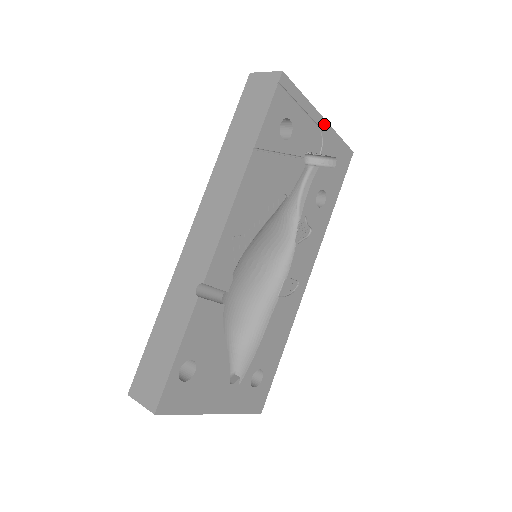
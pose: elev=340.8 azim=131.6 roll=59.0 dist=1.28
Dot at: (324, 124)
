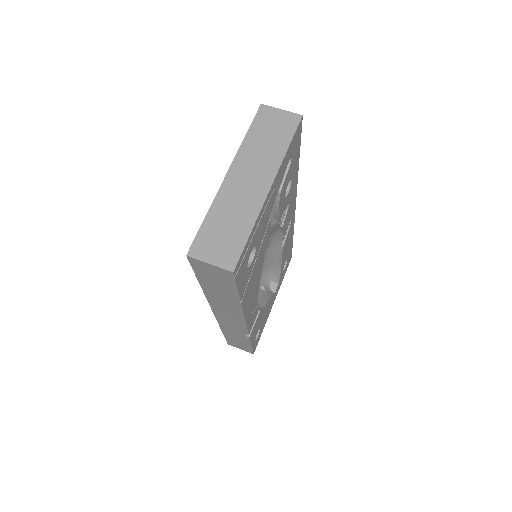
Dot at: (273, 184)
